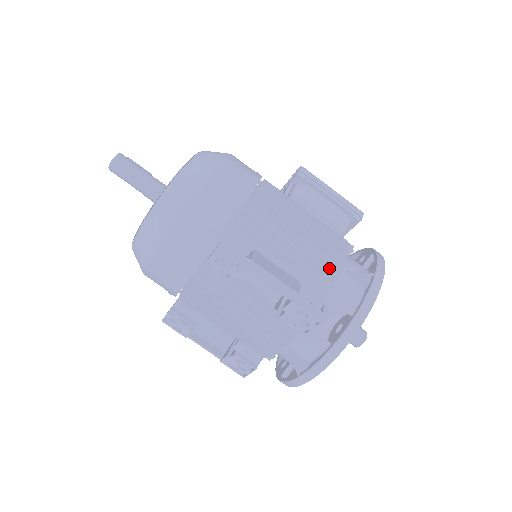
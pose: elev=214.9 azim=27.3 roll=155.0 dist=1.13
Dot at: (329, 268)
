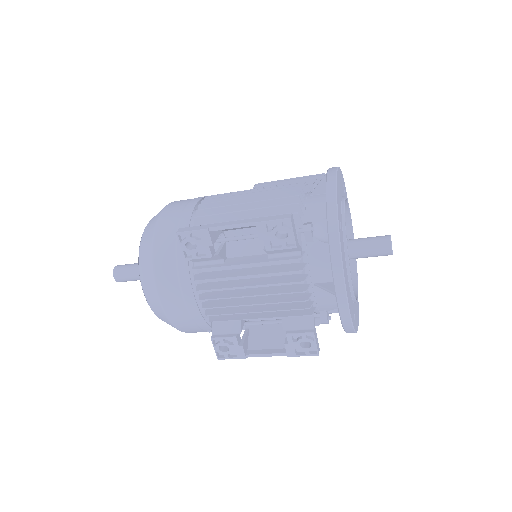
Dot at: occluded
